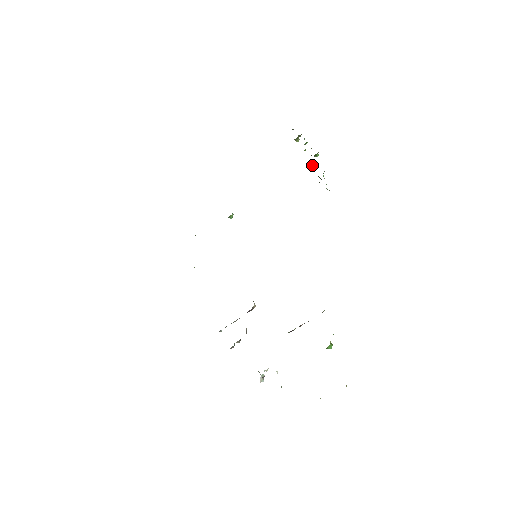
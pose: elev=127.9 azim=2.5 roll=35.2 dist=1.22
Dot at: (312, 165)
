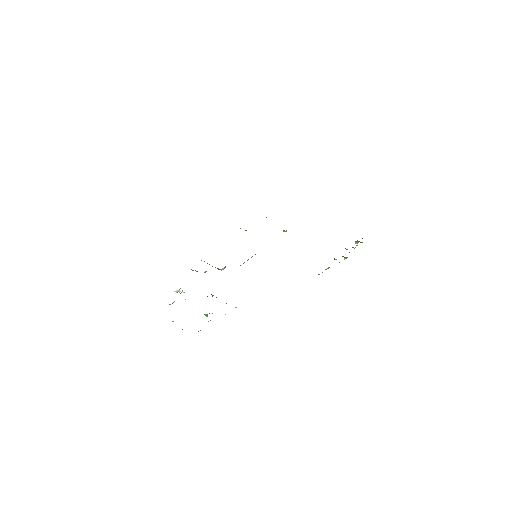
Dot at: (334, 258)
